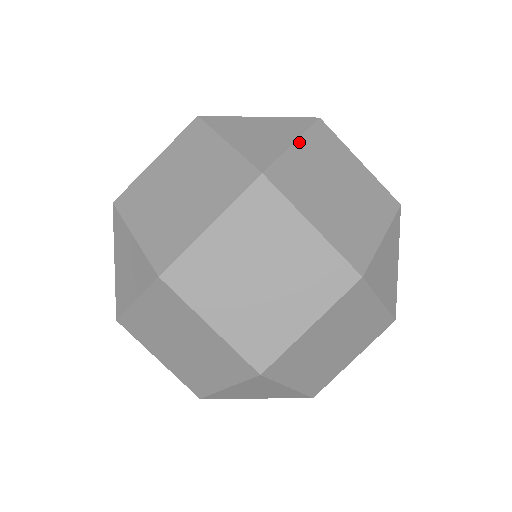
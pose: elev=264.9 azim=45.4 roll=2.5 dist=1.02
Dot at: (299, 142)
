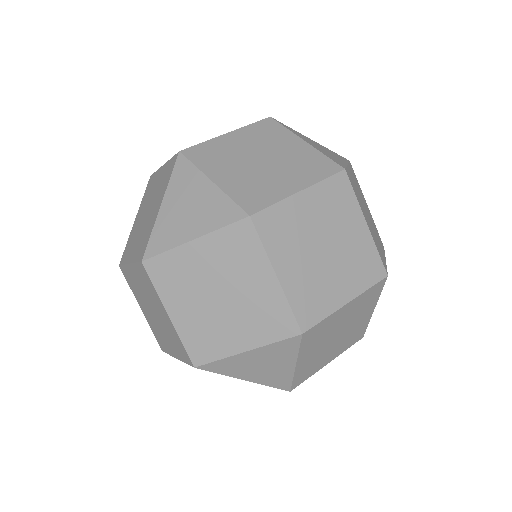
Dot at: (349, 166)
